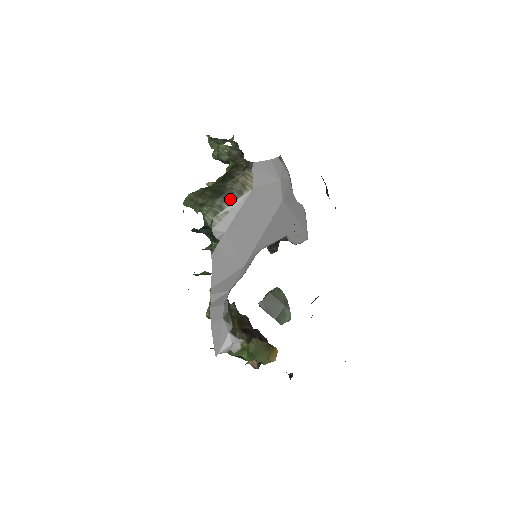
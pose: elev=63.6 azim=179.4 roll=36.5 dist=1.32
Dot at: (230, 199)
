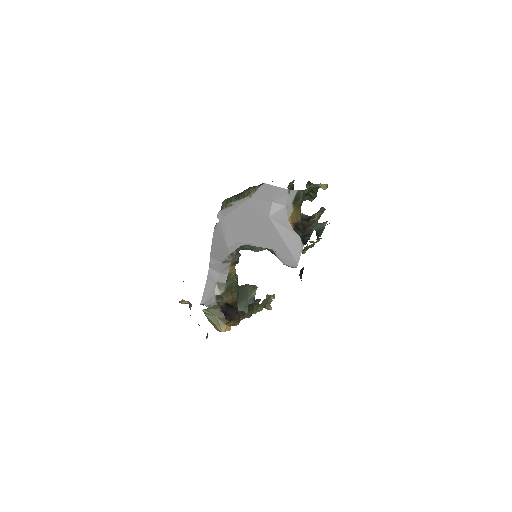
Dot at: (238, 198)
